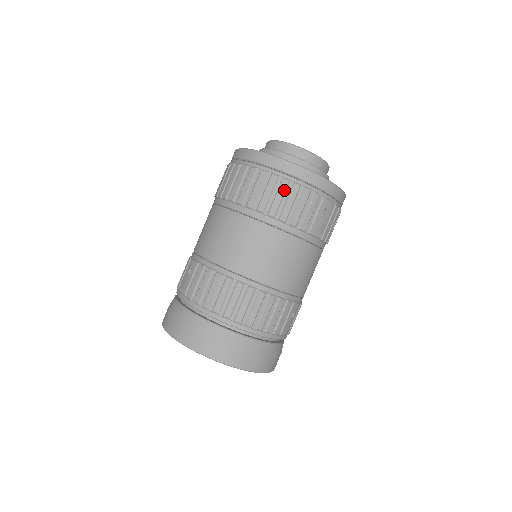
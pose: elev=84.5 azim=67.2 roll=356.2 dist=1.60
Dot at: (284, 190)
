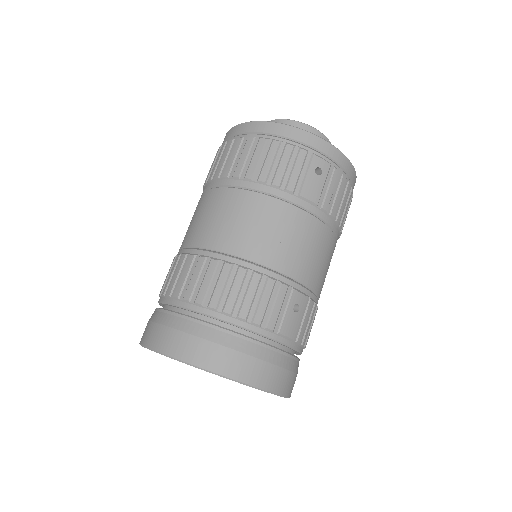
Dot at: (261, 149)
